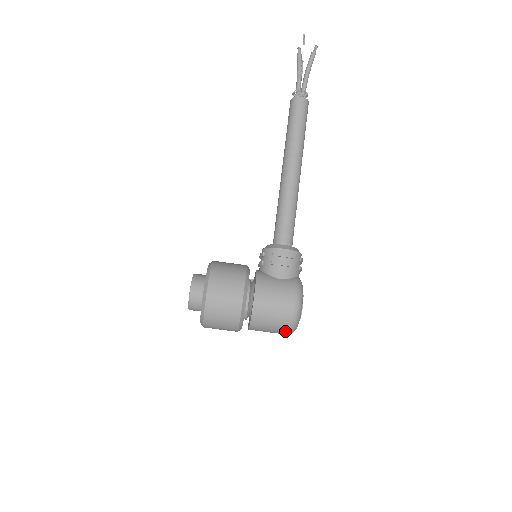
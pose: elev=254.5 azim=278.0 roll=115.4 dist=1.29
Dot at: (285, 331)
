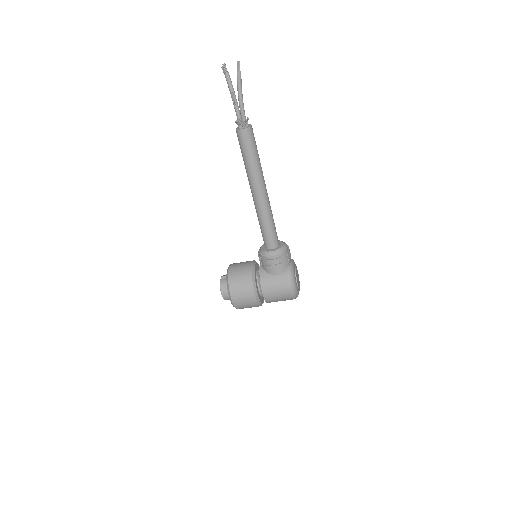
Dot at: occluded
